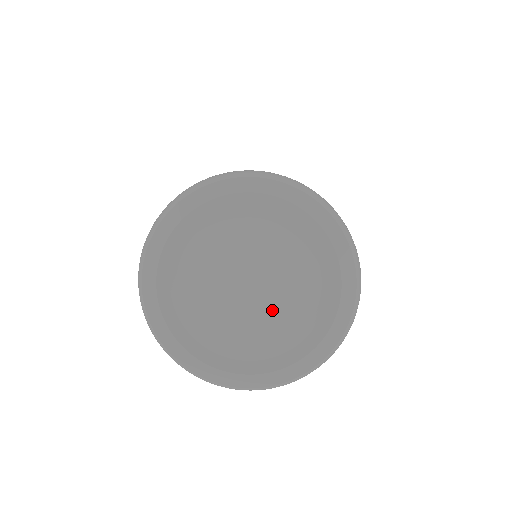
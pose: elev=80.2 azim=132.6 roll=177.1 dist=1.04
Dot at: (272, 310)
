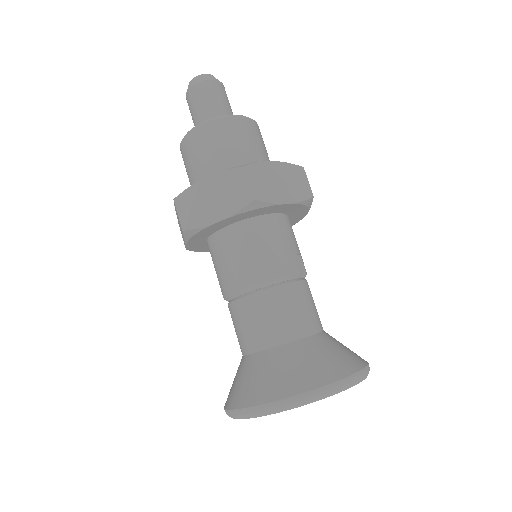
Dot at: occluded
